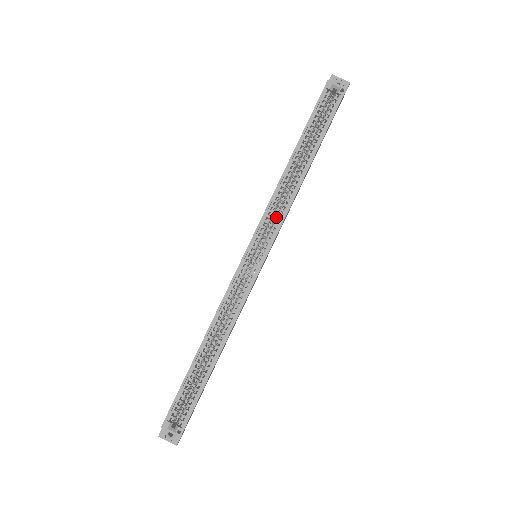
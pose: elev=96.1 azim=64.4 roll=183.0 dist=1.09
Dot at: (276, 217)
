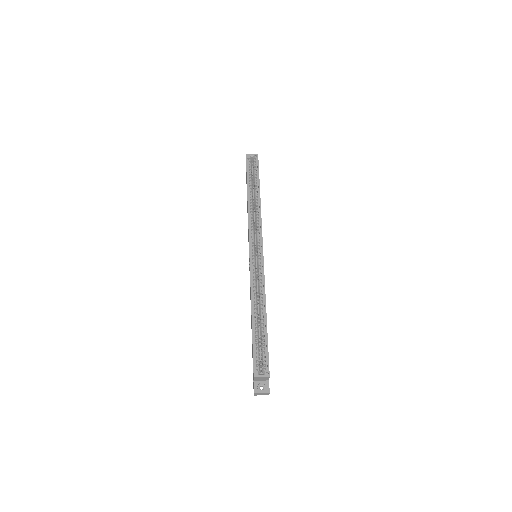
Dot at: occluded
